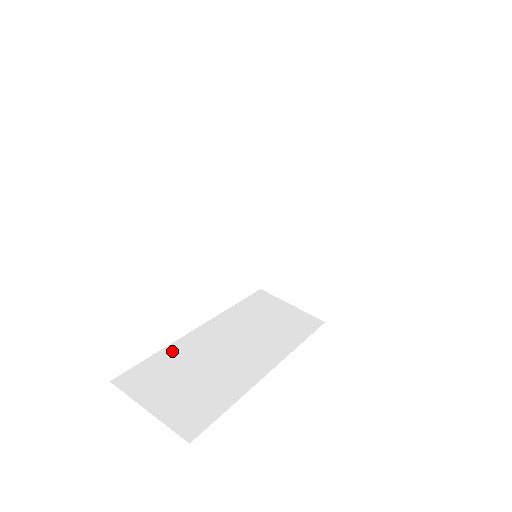
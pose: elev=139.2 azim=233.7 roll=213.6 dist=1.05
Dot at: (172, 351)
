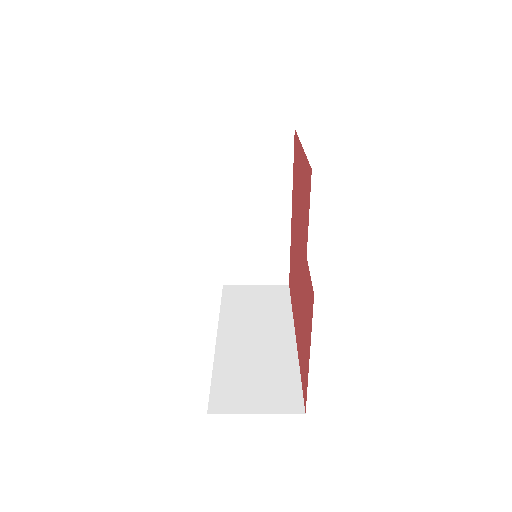
Dot at: (221, 366)
